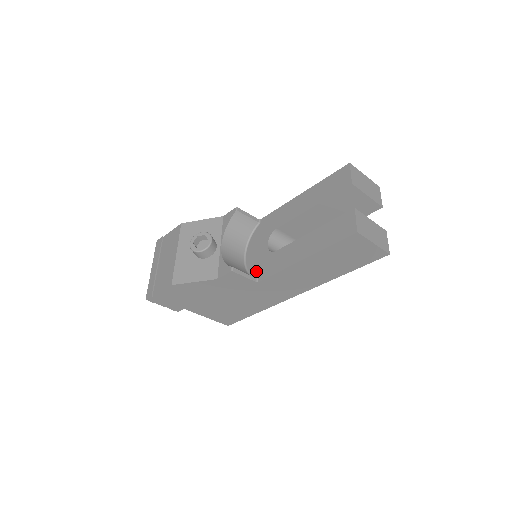
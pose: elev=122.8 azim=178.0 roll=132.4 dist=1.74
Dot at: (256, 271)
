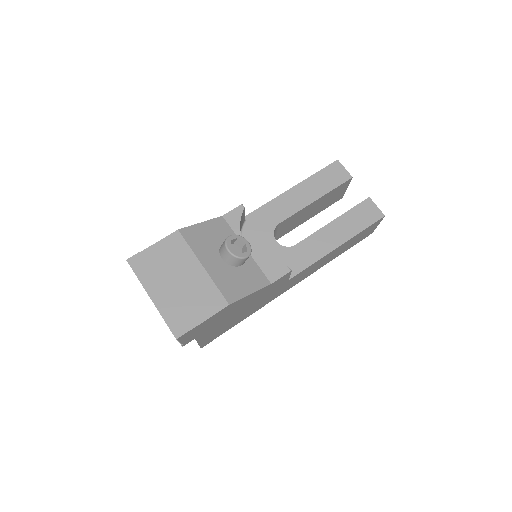
Dot at: occluded
